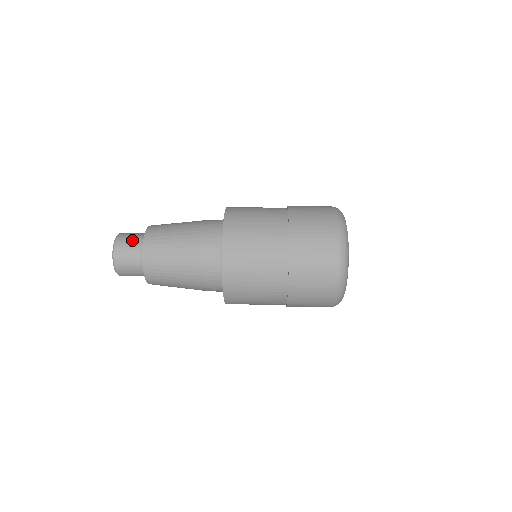
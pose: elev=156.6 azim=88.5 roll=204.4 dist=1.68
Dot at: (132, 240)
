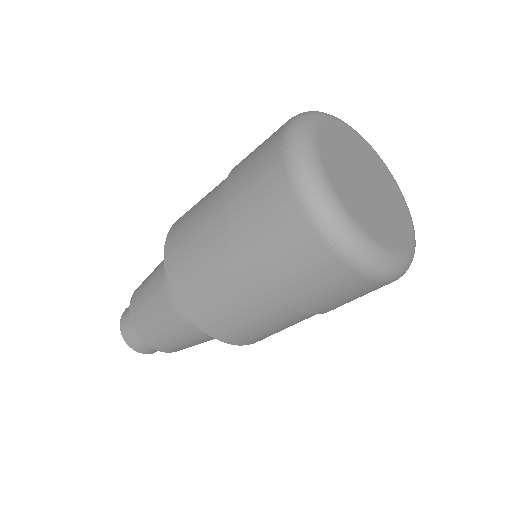
Dot at: occluded
